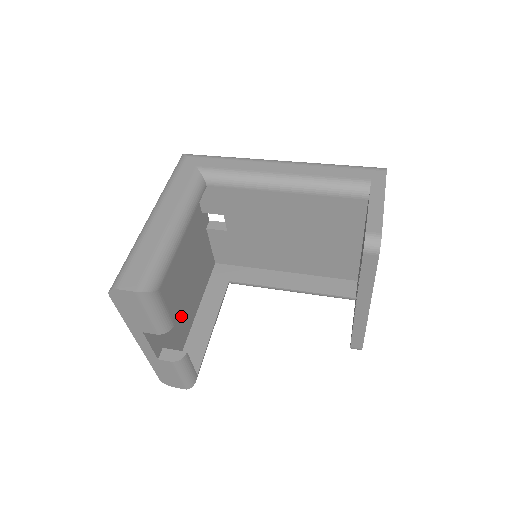
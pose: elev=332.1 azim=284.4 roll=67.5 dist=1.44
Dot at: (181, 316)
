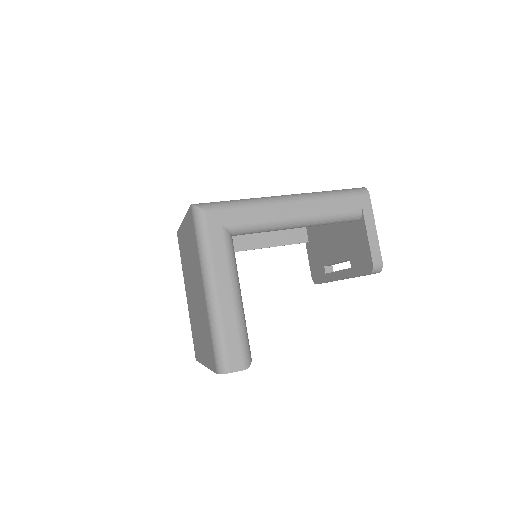
Dot at: occluded
